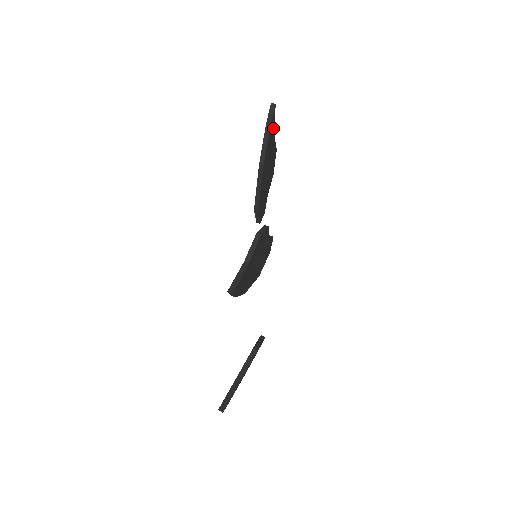
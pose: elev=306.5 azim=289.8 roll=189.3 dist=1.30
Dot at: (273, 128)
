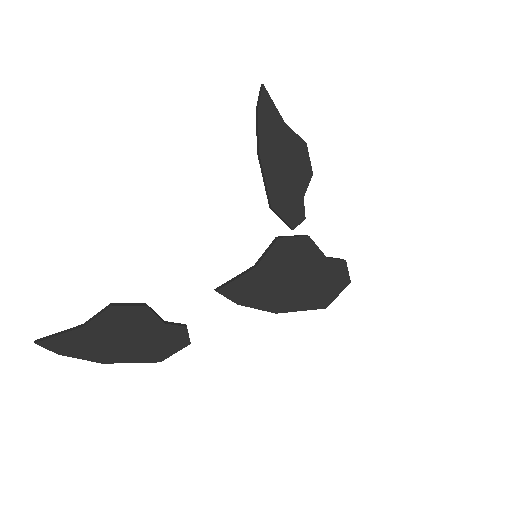
Dot at: (273, 112)
